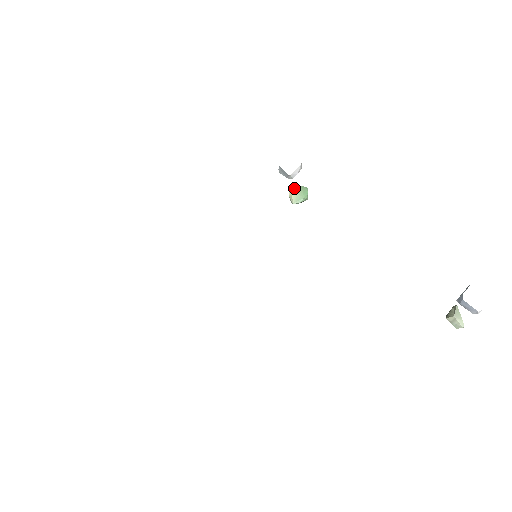
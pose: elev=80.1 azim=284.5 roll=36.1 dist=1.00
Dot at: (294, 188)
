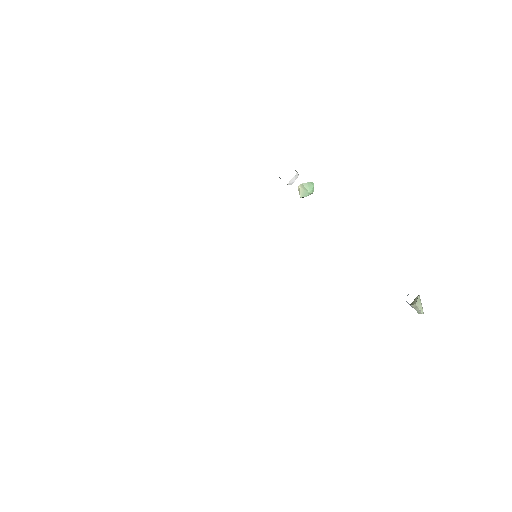
Dot at: (301, 184)
